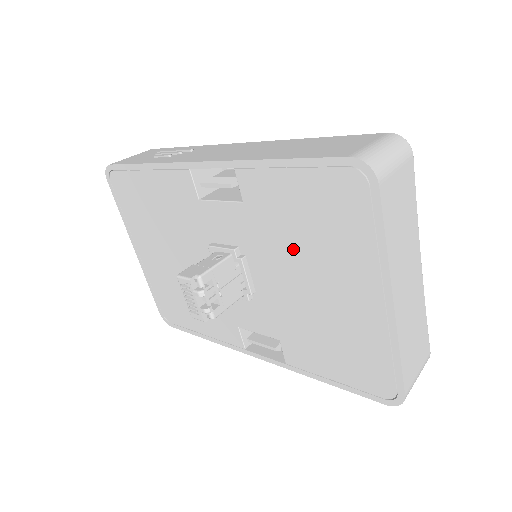
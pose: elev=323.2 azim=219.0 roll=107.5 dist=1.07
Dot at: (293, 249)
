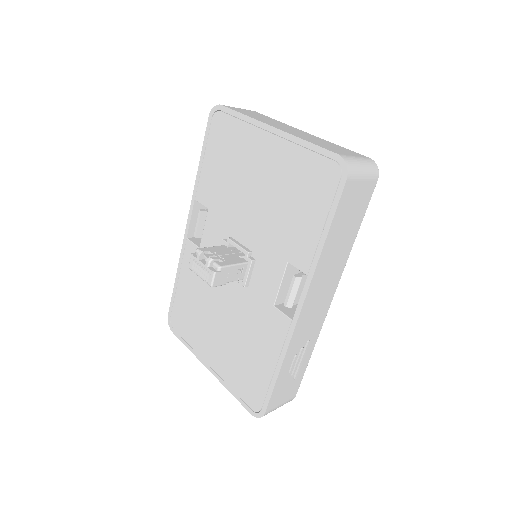
Dot at: (235, 188)
